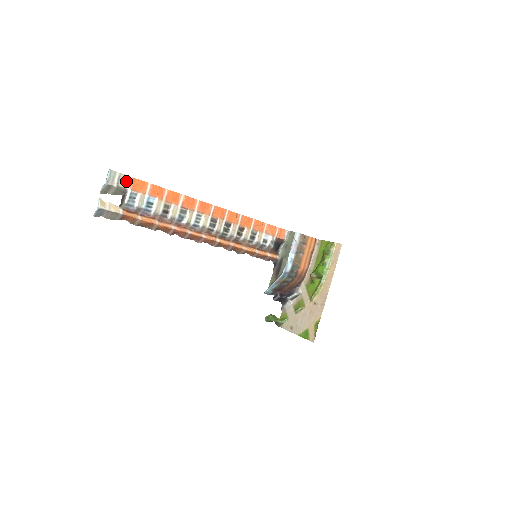
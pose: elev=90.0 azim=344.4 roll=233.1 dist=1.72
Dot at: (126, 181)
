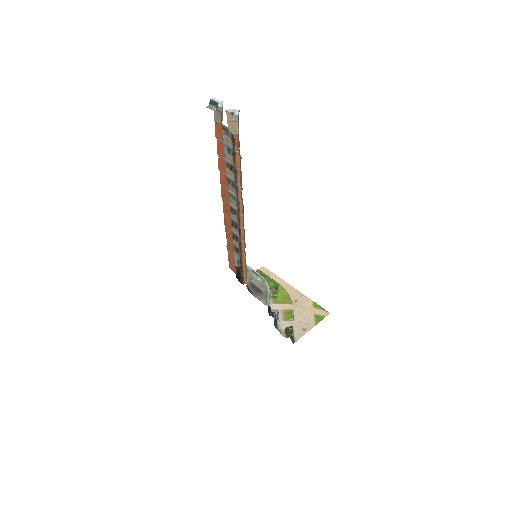
Dot at: (217, 118)
